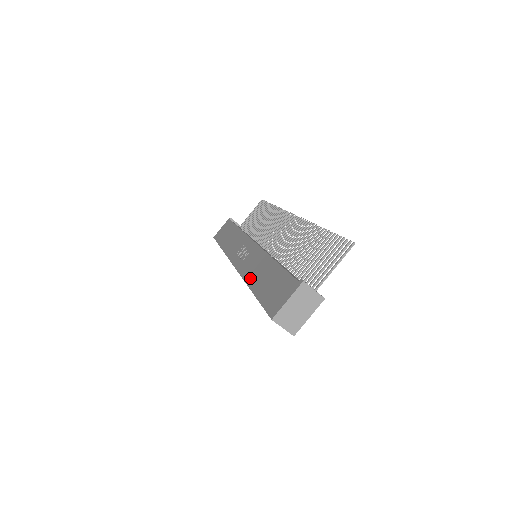
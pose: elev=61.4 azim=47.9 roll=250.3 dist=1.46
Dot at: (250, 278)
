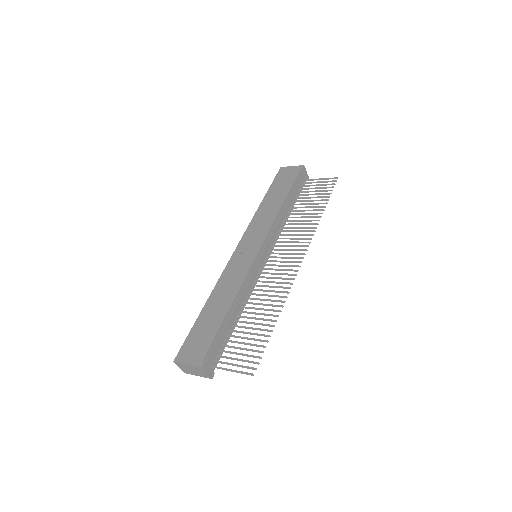
Dot at: (216, 291)
